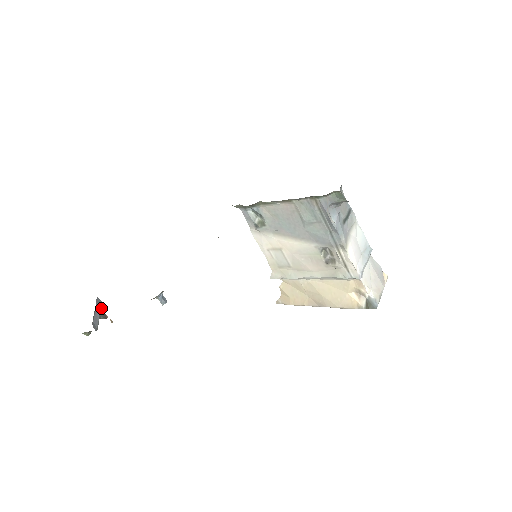
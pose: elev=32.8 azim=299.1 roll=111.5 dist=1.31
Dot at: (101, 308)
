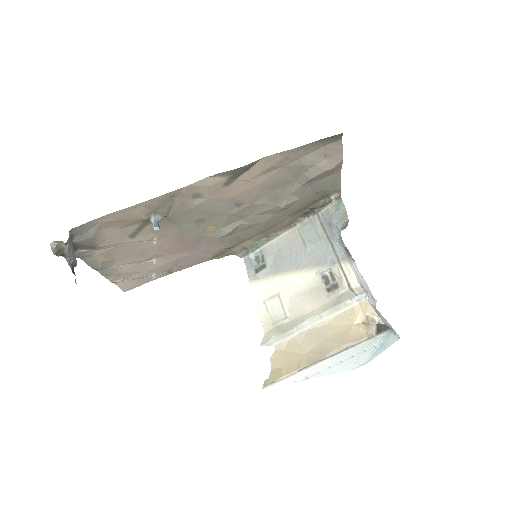
Dot at: (75, 261)
